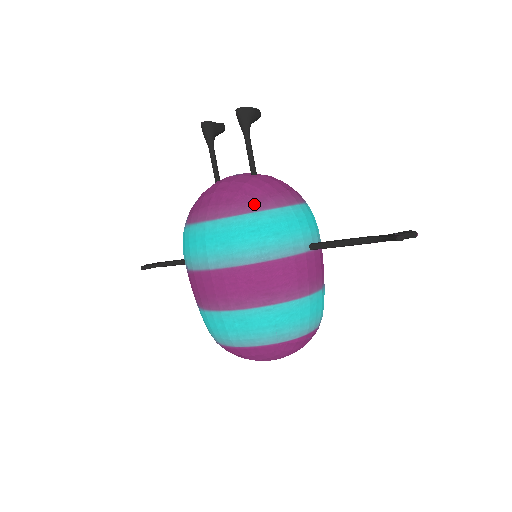
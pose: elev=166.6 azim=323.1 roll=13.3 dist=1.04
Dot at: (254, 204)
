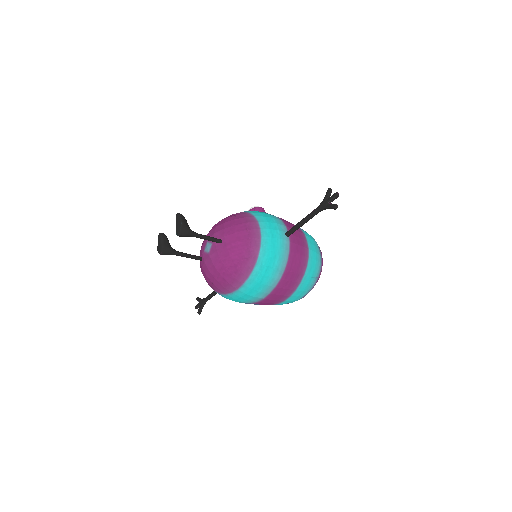
Dot at: (250, 261)
